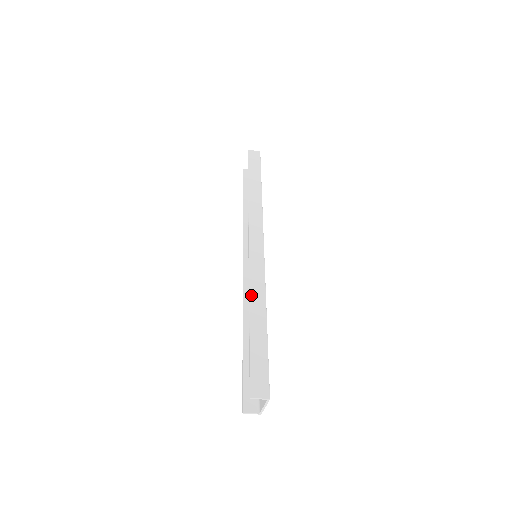
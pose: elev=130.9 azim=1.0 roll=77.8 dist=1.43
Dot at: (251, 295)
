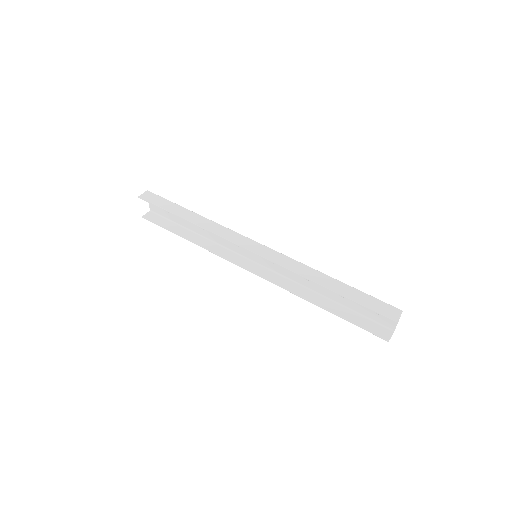
Dot at: (304, 275)
